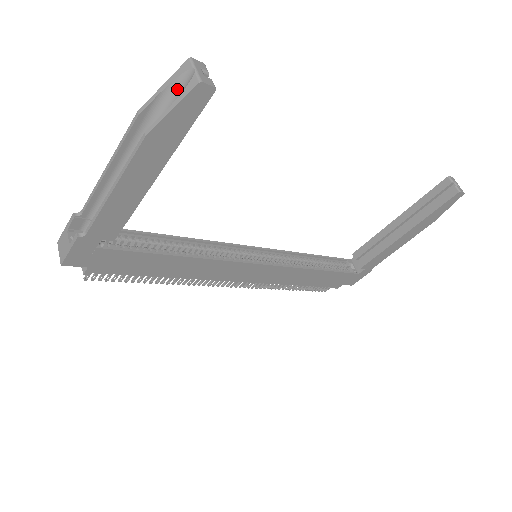
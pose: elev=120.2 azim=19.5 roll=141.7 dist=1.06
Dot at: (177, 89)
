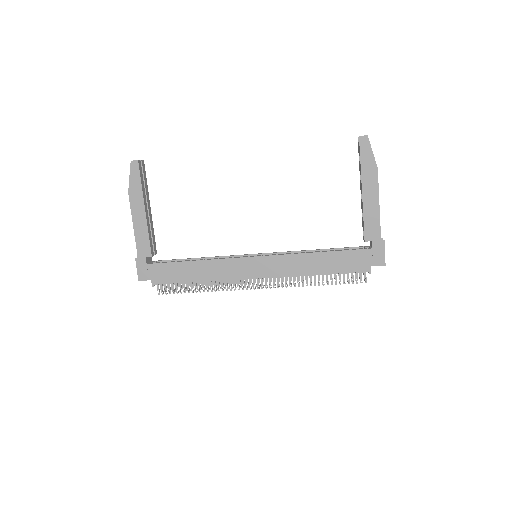
Dot at: occluded
